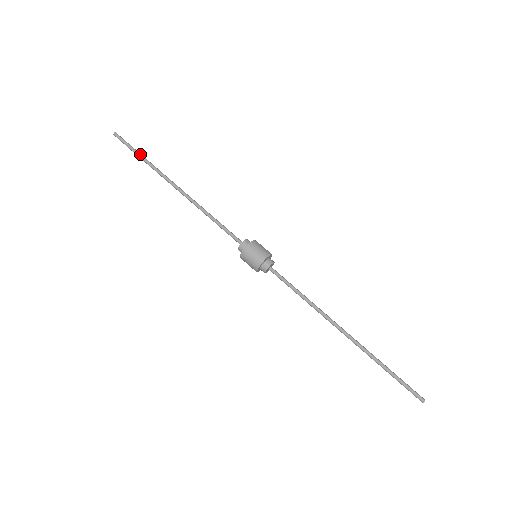
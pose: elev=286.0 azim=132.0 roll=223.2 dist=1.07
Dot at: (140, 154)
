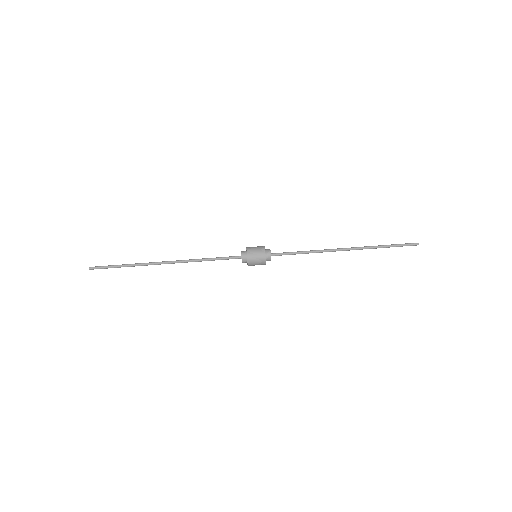
Dot at: (121, 266)
